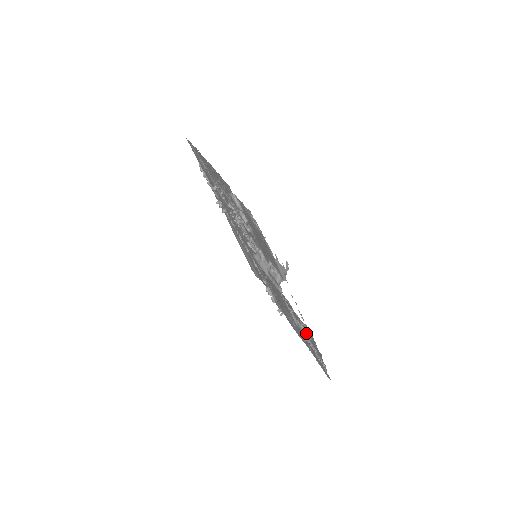
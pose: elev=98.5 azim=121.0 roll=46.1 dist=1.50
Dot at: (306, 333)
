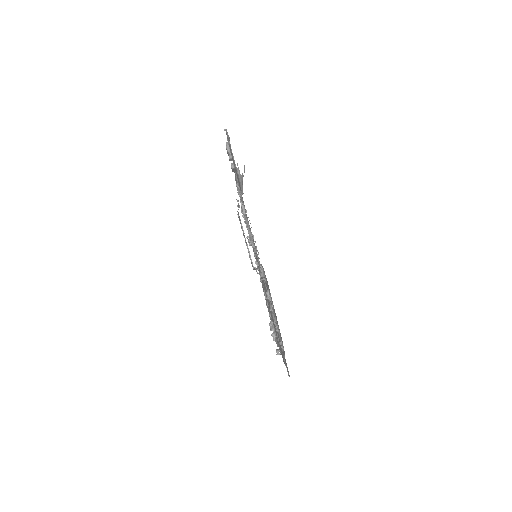
Dot at: (269, 298)
